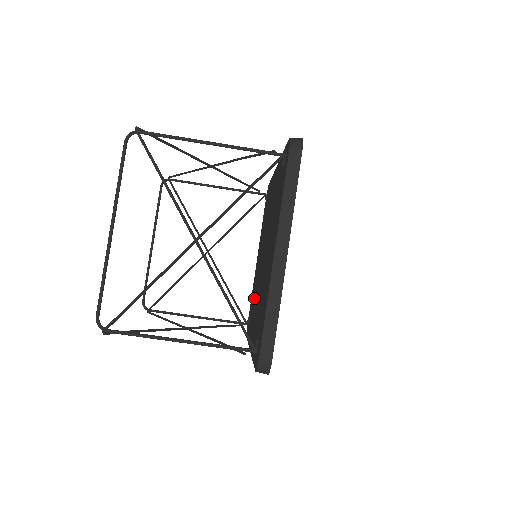
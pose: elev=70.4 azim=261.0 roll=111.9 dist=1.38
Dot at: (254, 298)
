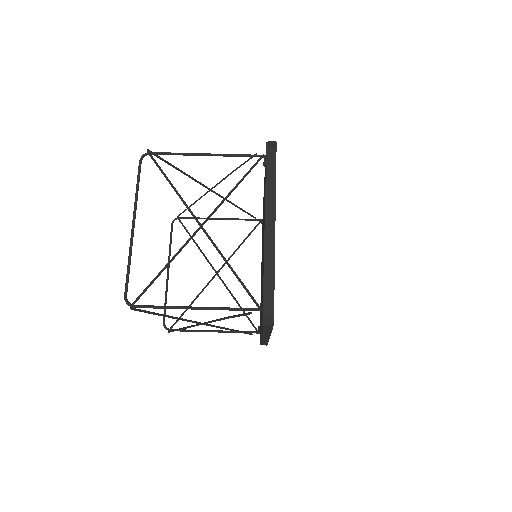
Dot at: occluded
